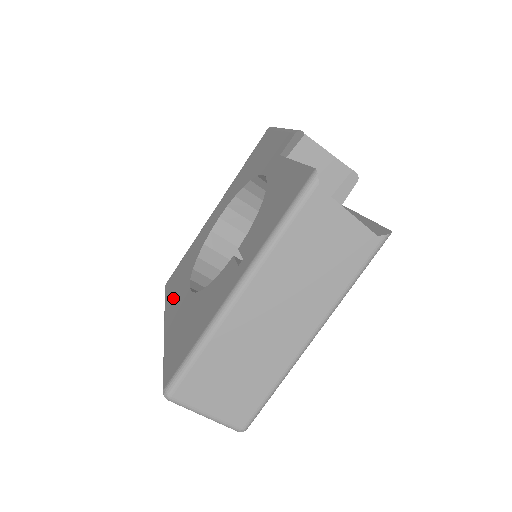
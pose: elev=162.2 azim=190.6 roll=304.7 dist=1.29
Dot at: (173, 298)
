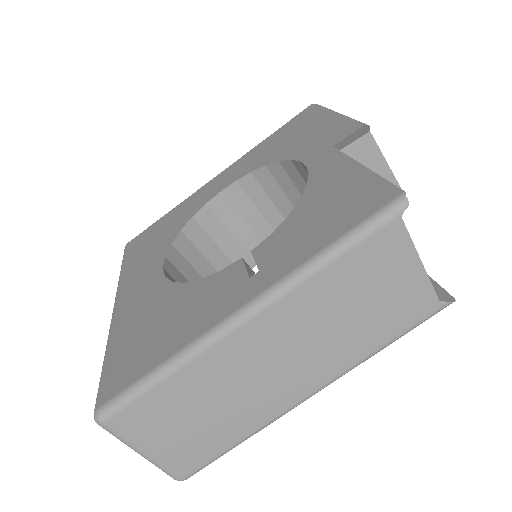
Dot at: (135, 270)
